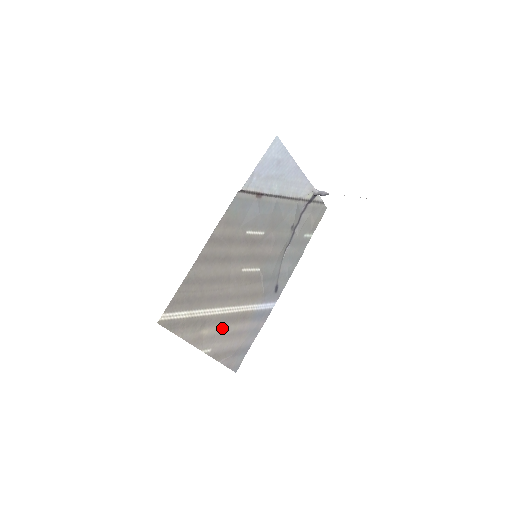
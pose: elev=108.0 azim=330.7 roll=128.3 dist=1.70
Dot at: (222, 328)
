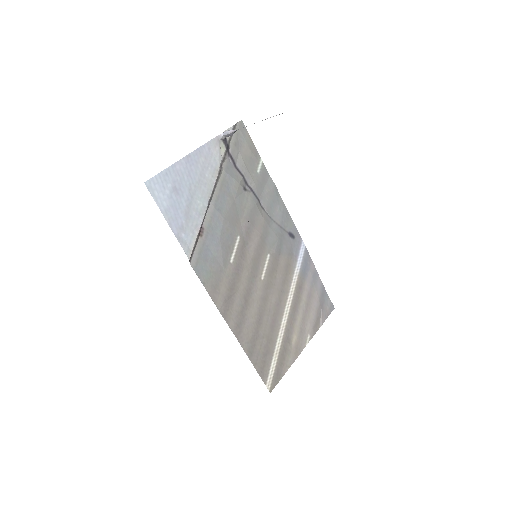
Dot at: (298, 318)
